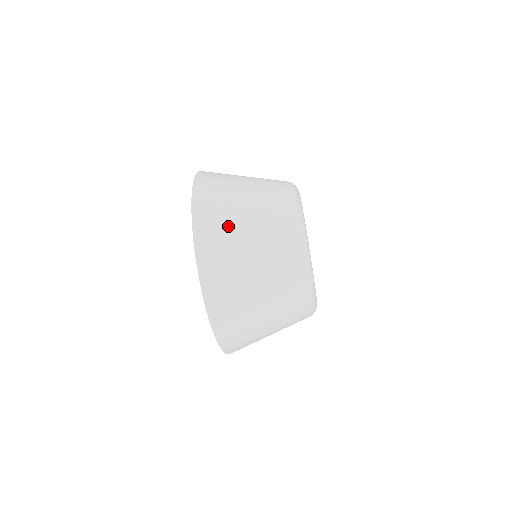
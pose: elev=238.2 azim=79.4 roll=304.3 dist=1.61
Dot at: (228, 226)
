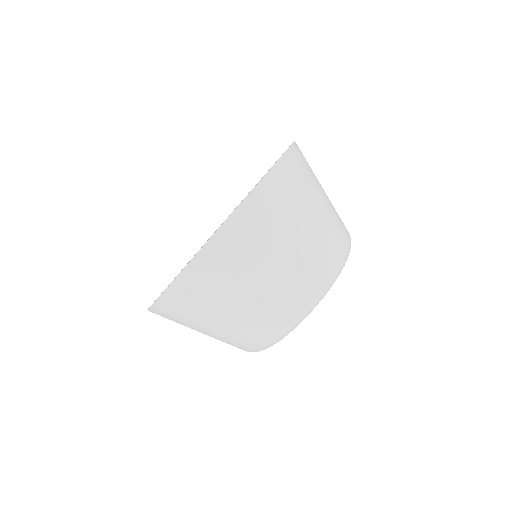
Dot at: occluded
